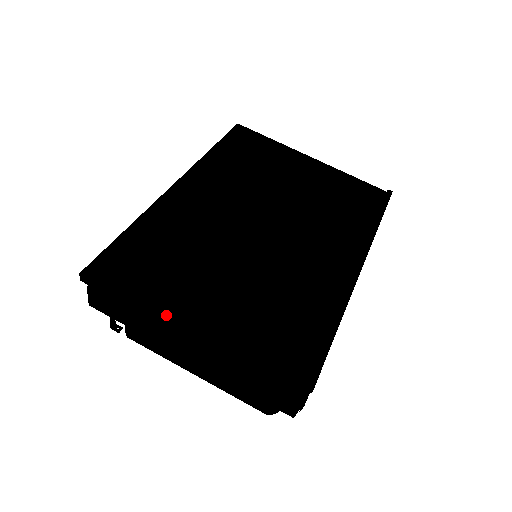
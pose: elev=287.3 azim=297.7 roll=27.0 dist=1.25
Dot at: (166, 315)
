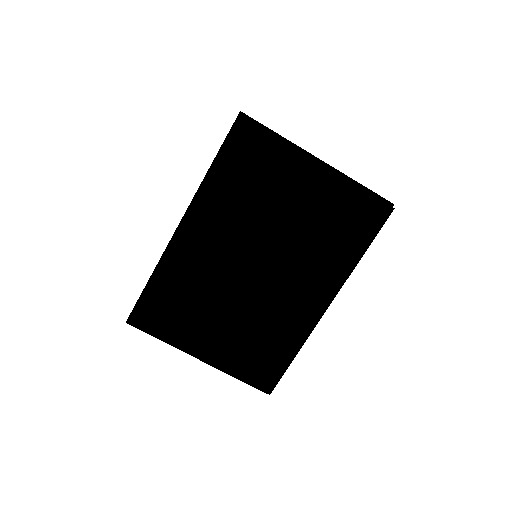
Dot at: (184, 349)
